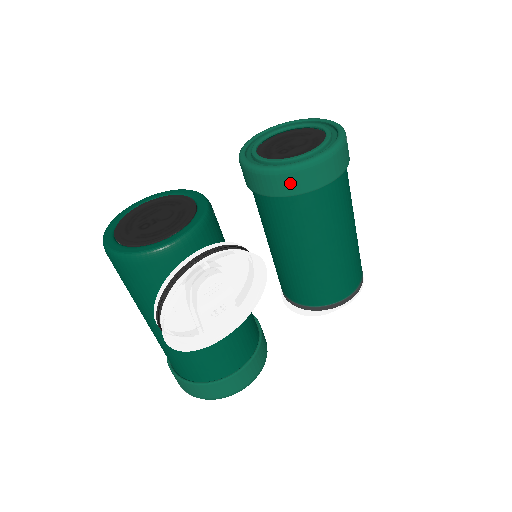
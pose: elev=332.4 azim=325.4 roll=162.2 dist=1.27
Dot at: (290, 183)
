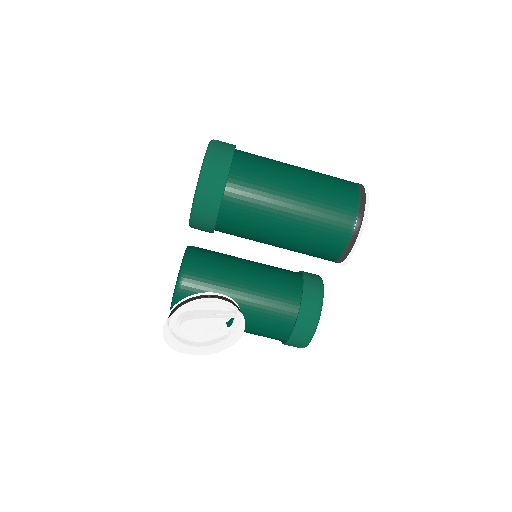
Dot at: (202, 229)
